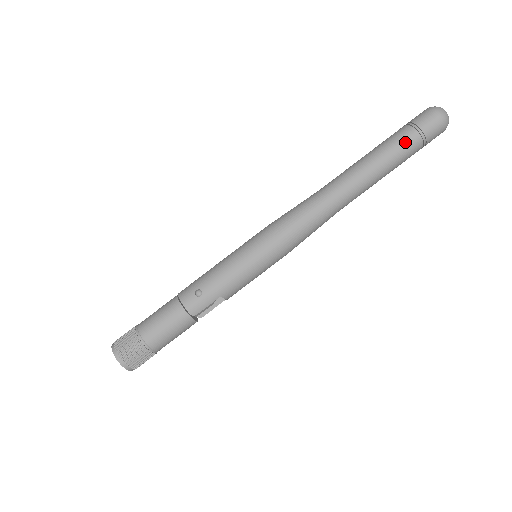
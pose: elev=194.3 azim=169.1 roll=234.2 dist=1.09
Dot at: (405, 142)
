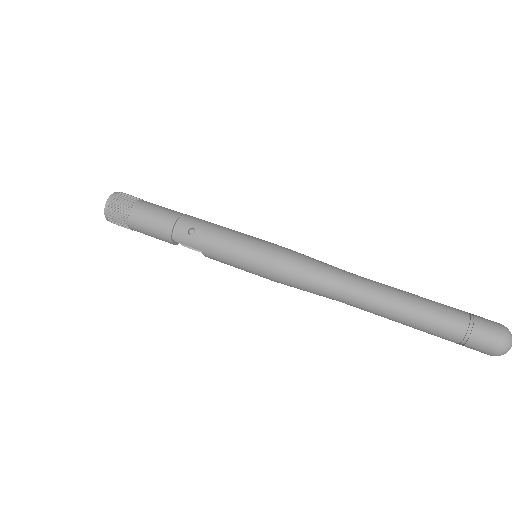
Dot at: (447, 325)
